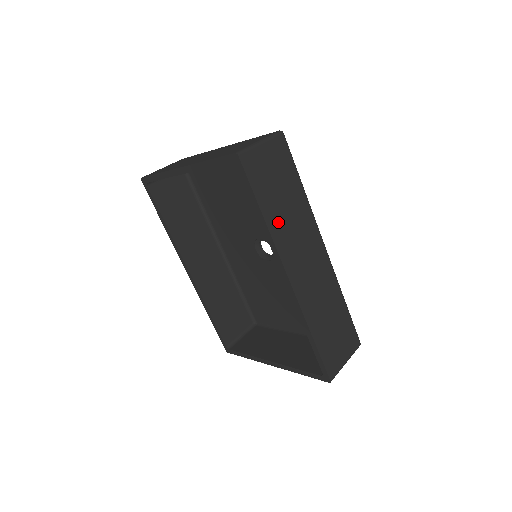
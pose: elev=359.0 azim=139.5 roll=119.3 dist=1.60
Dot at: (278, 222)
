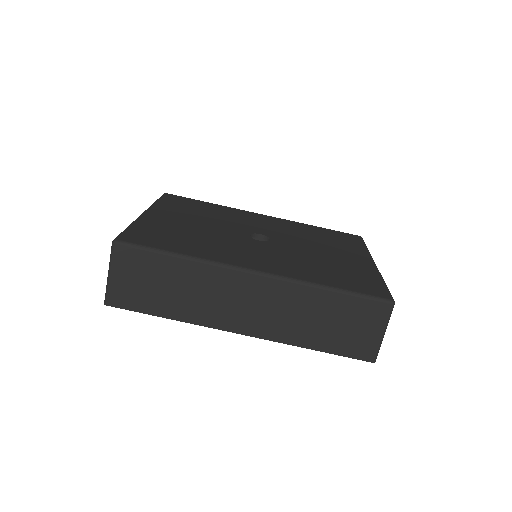
Dot at: (185, 308)
